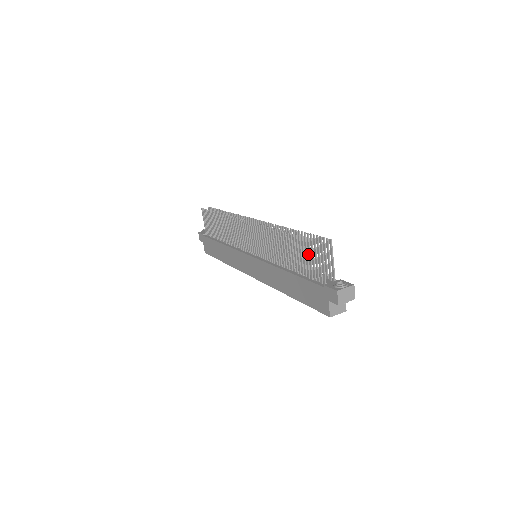
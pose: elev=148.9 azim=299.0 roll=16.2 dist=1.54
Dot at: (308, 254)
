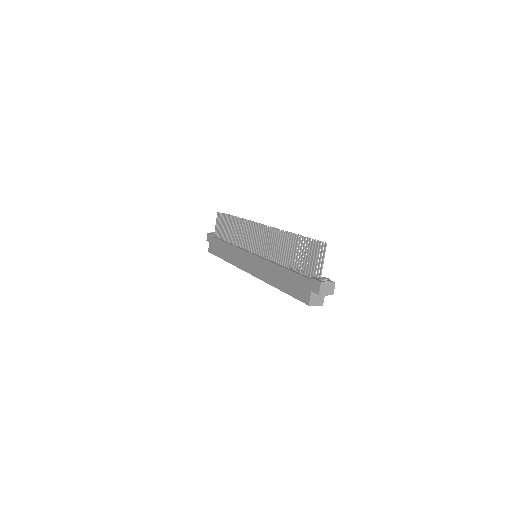
Dot at: (304, 252)
